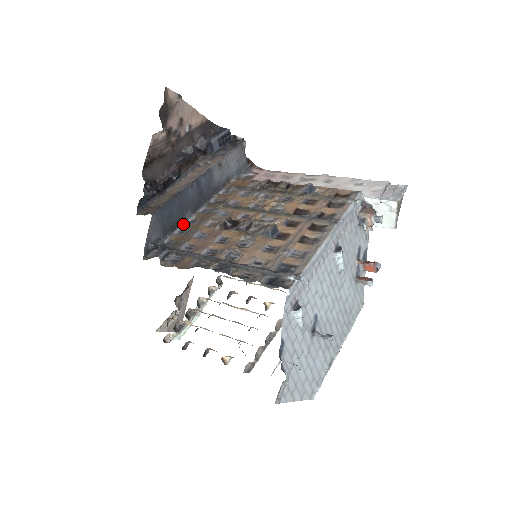
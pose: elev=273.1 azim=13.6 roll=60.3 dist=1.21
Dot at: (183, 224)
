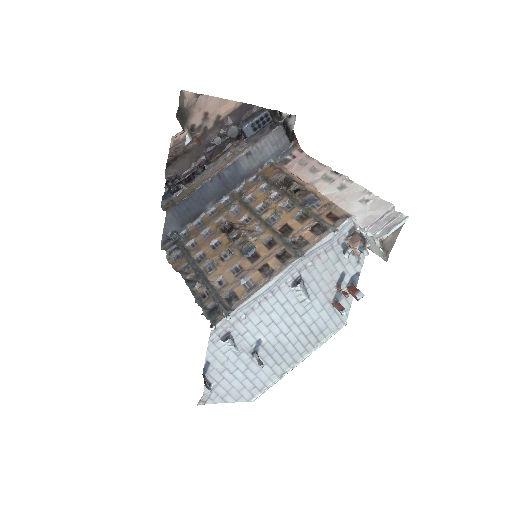
Dot at: (203, 215)
